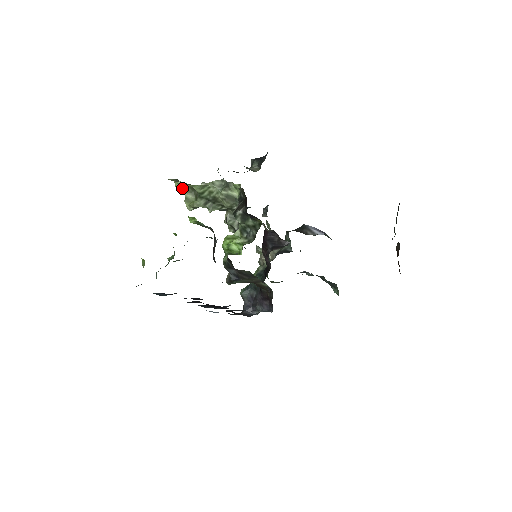
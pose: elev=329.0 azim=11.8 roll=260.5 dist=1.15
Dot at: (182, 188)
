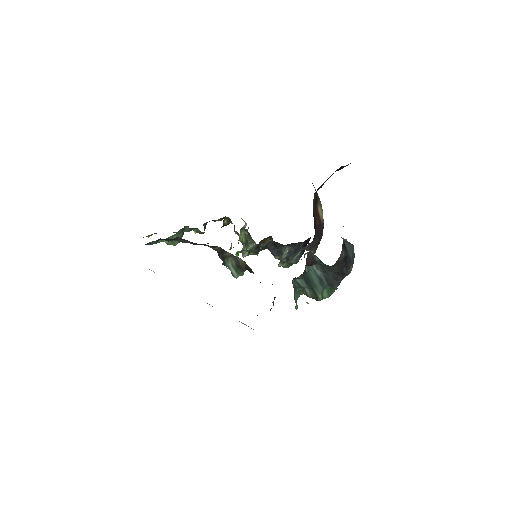
Dot at: occluded
